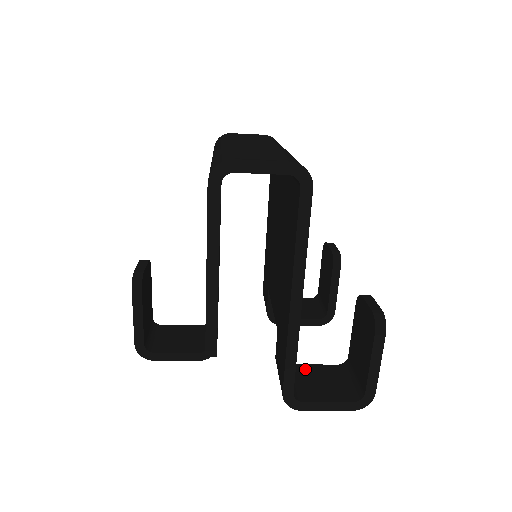
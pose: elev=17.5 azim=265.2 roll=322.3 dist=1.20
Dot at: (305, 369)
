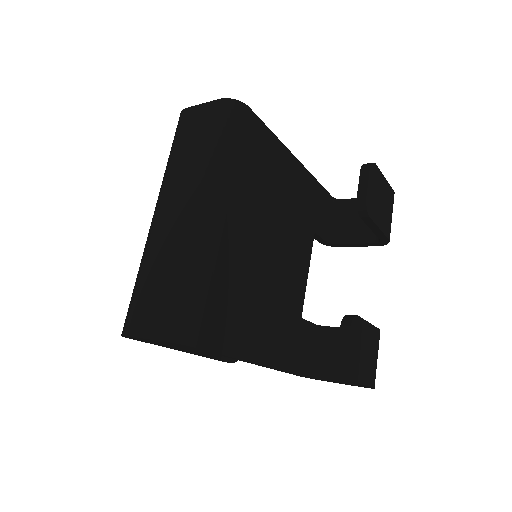
Dot at: (332, 335)
